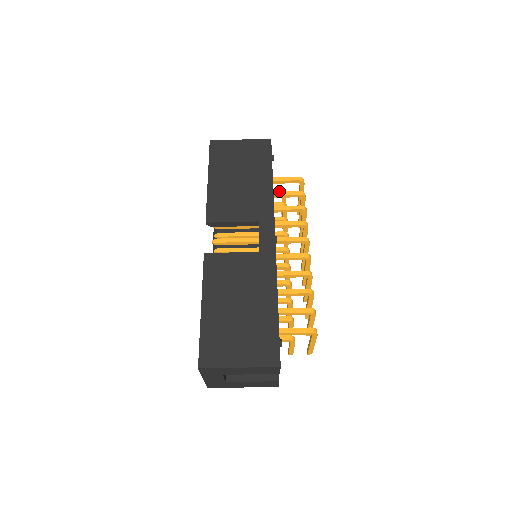
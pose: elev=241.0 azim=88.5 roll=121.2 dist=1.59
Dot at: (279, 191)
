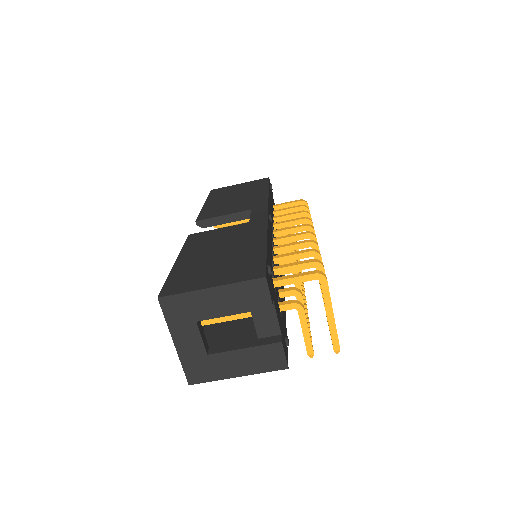
Dot at: (280, 209)
